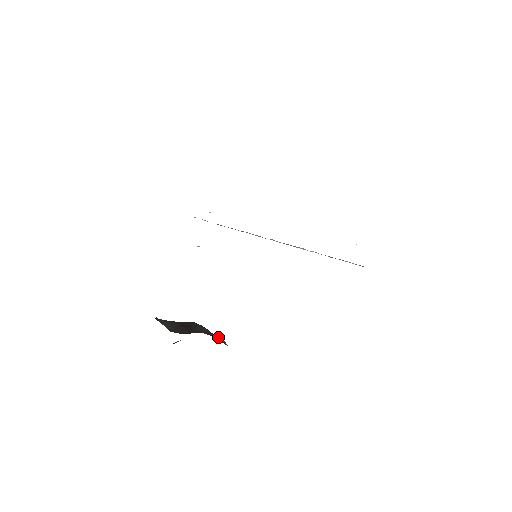
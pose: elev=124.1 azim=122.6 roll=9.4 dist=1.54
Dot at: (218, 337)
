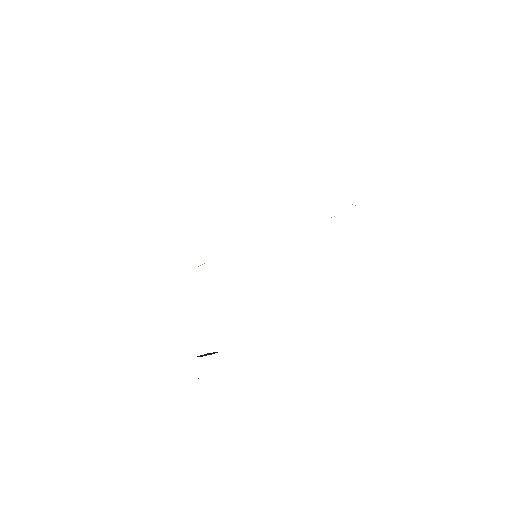
Dot at: occluded
